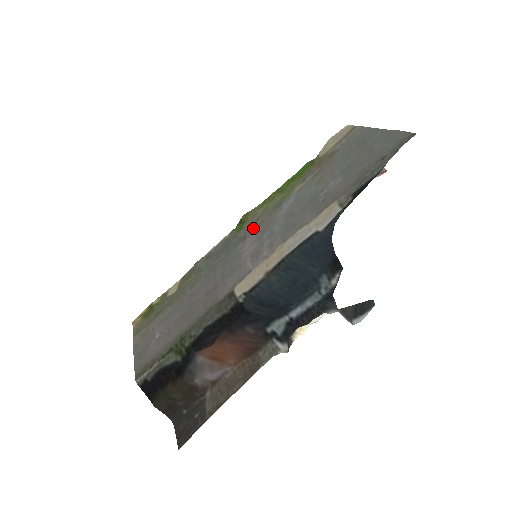
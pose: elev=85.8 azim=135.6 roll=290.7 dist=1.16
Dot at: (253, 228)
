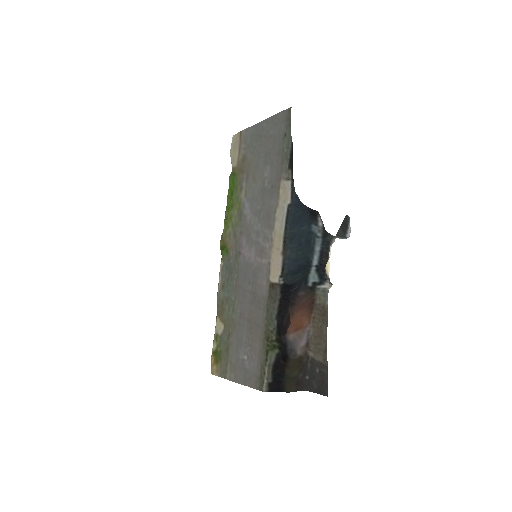
Dot at: (238, 242)
